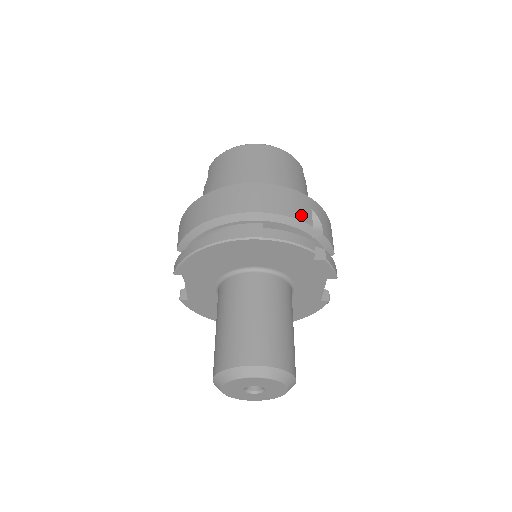
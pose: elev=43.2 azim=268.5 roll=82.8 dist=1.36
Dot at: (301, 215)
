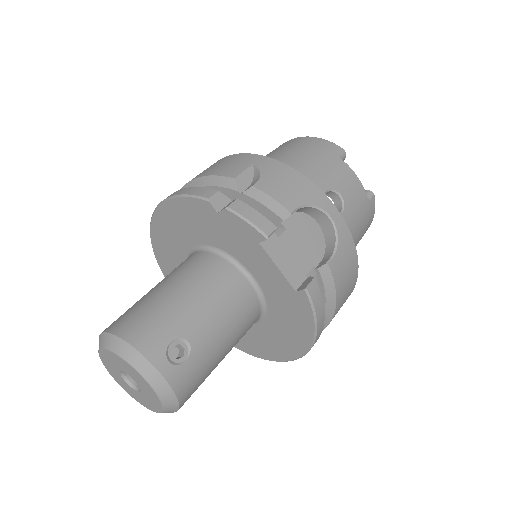
Dot at: (225, 171)
